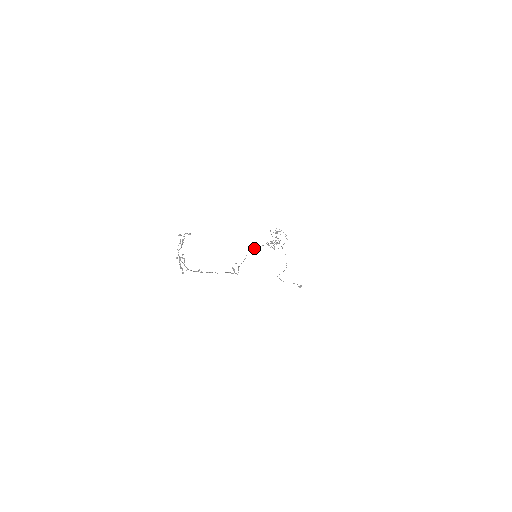
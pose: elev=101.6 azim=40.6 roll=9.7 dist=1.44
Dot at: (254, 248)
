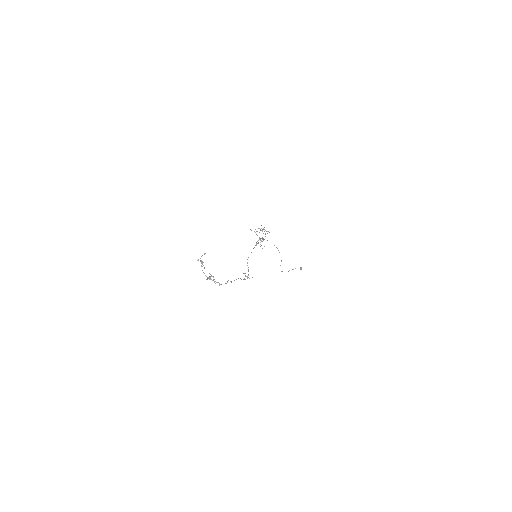
Dot at: occluded
